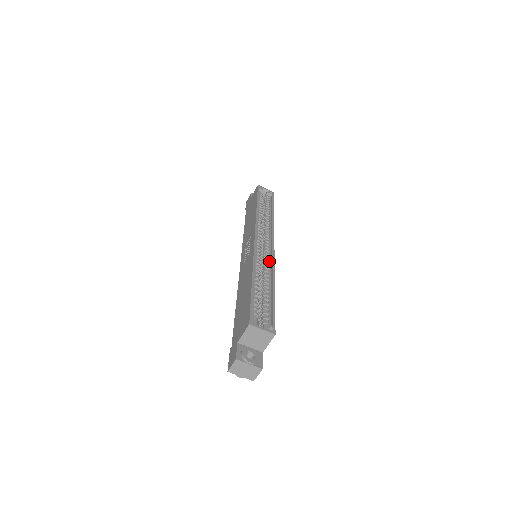
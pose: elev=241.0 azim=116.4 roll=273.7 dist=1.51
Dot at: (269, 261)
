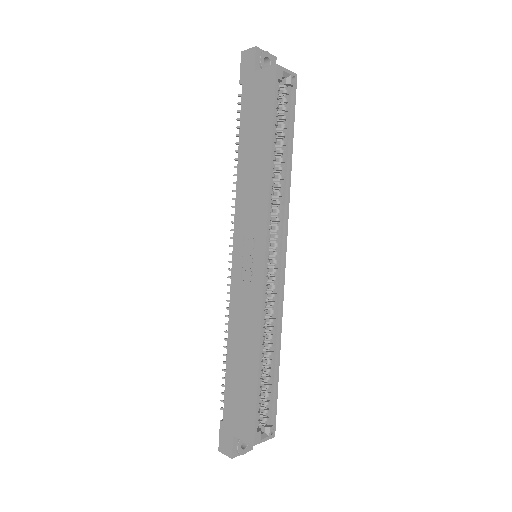
Dot at: (277, 297)
